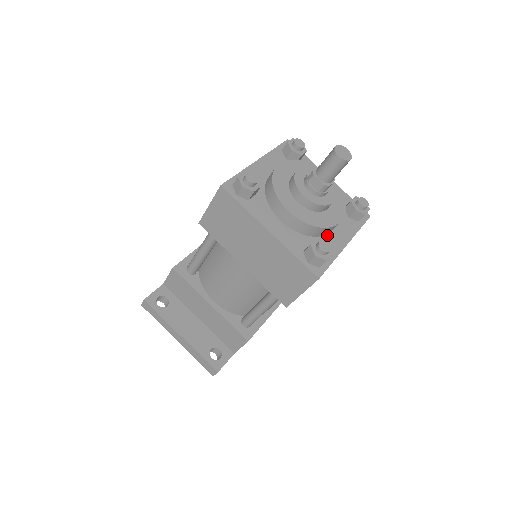
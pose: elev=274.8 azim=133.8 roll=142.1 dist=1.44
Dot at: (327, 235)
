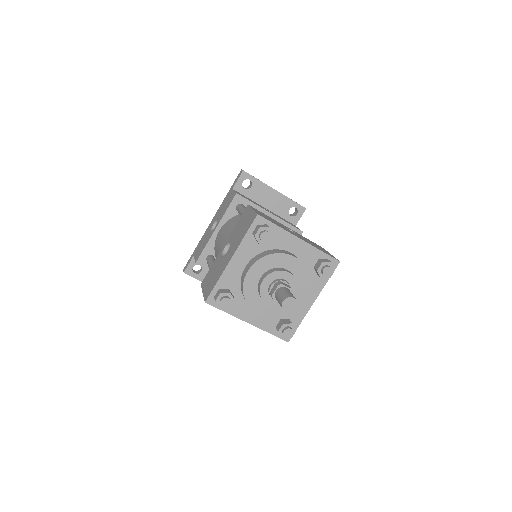
Dot at: occluded
